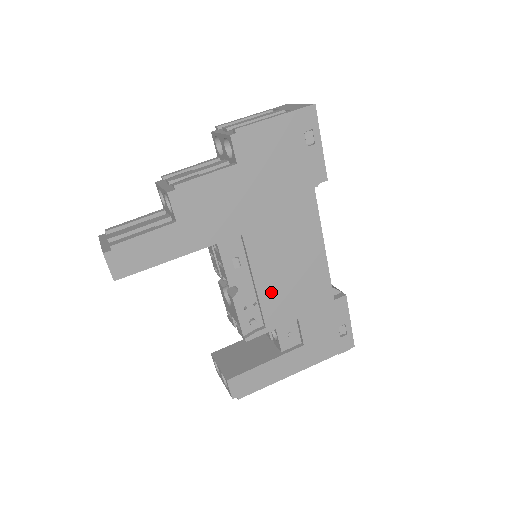
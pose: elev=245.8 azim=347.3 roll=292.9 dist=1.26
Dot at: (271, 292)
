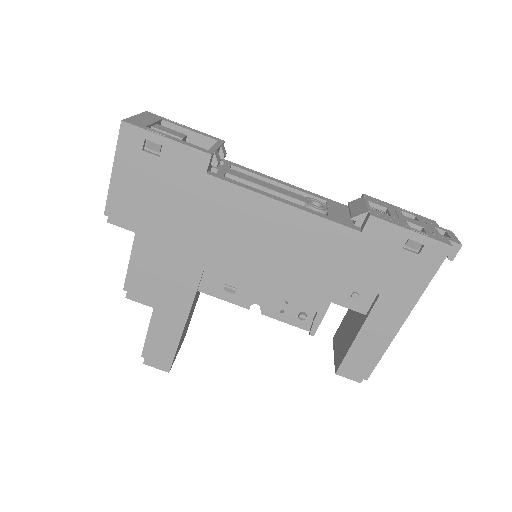
Dot at: (285, 284)
